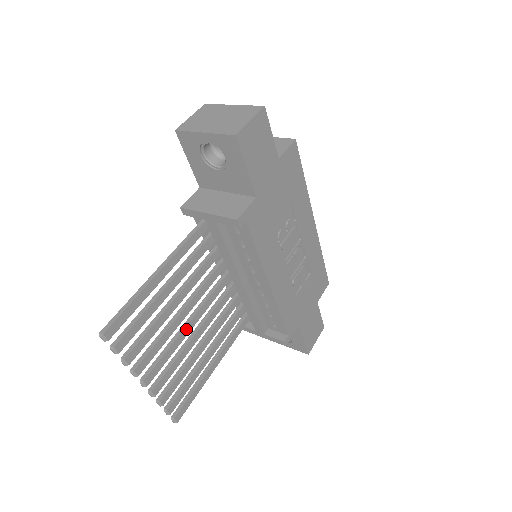
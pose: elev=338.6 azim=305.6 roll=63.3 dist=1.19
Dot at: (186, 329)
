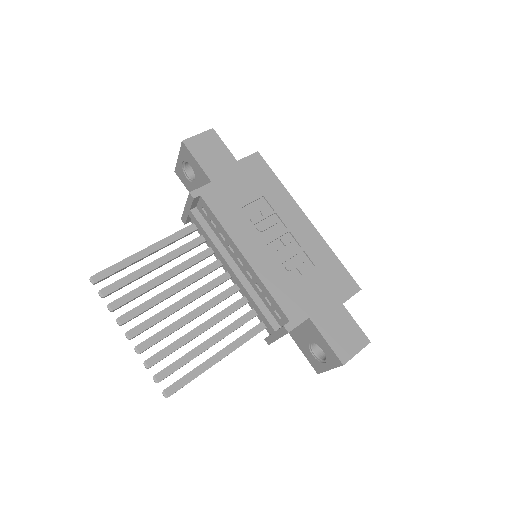
Dot at: (177, 304)
